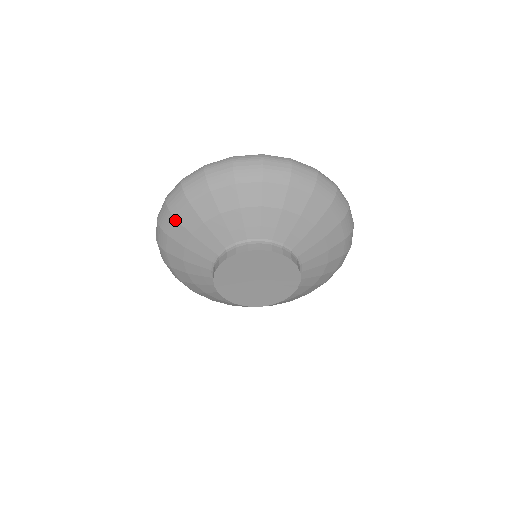
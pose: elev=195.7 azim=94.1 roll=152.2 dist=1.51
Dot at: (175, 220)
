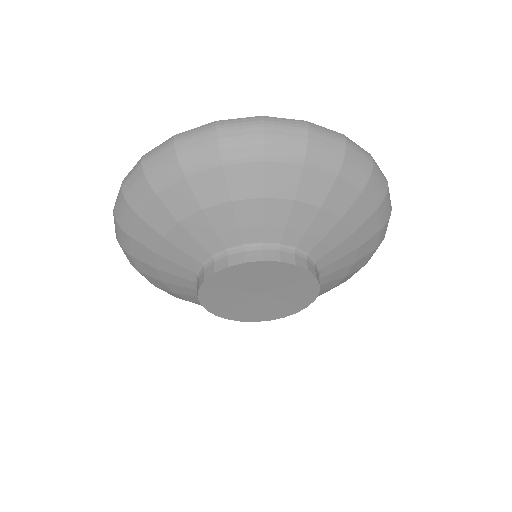
Dot at: (137, 217)
